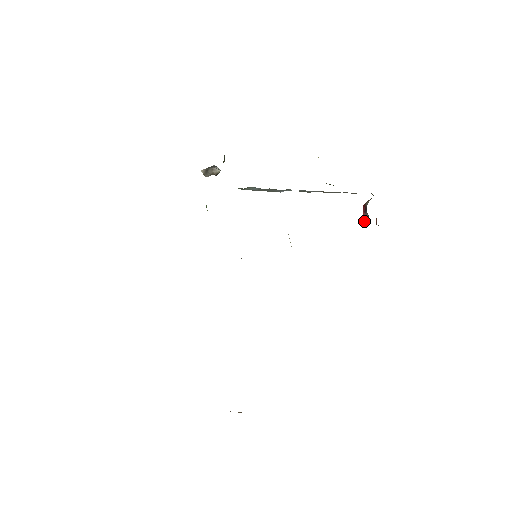
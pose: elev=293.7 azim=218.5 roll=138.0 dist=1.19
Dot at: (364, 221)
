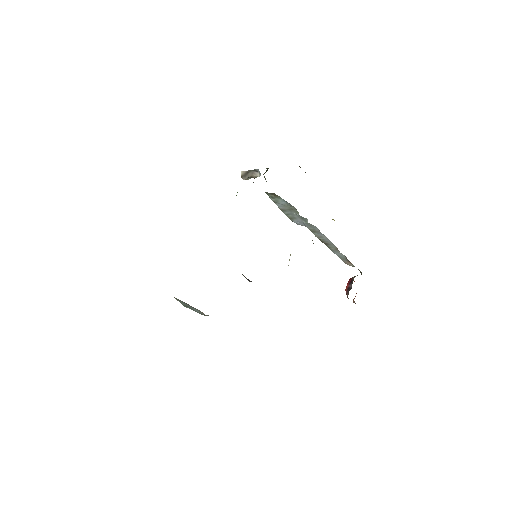
Dot at: (346, 291)
